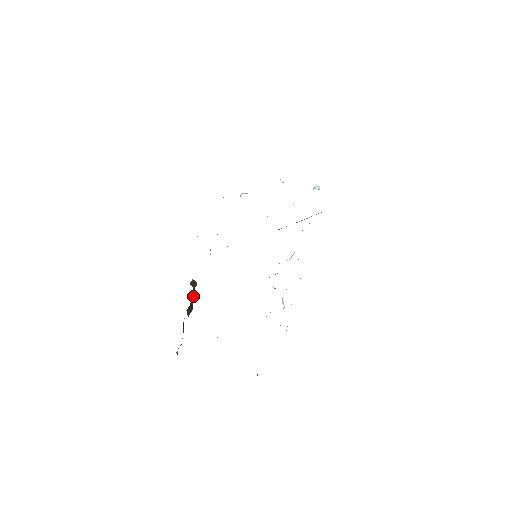
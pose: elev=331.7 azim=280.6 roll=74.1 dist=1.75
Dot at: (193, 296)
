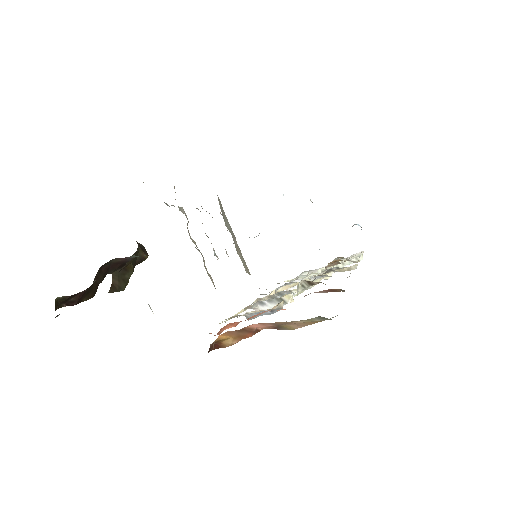
Dot at: (134, 266)
